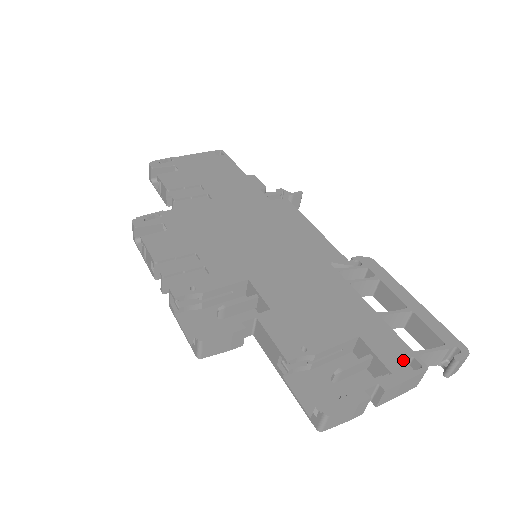
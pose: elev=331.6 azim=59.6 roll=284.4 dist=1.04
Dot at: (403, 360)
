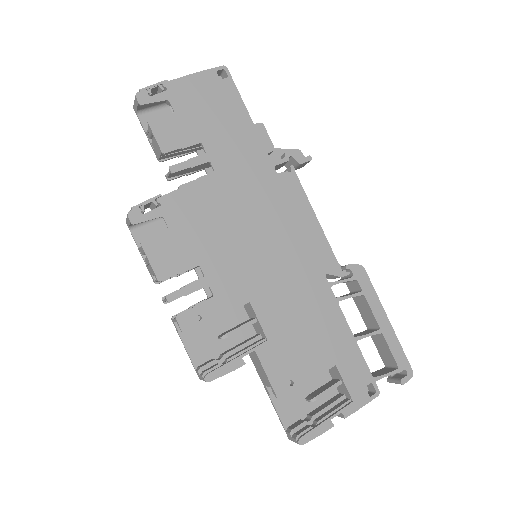
Dot at: (364, 387)
